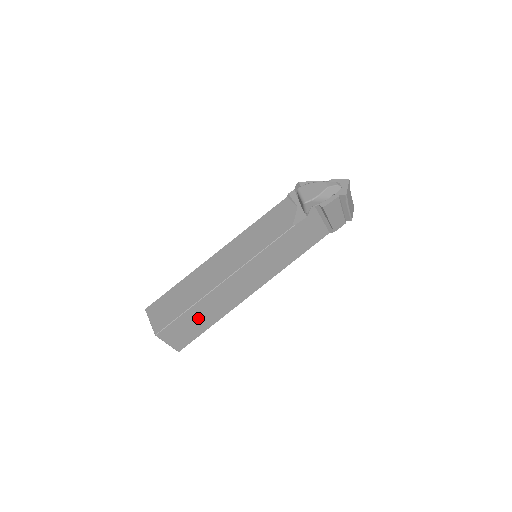
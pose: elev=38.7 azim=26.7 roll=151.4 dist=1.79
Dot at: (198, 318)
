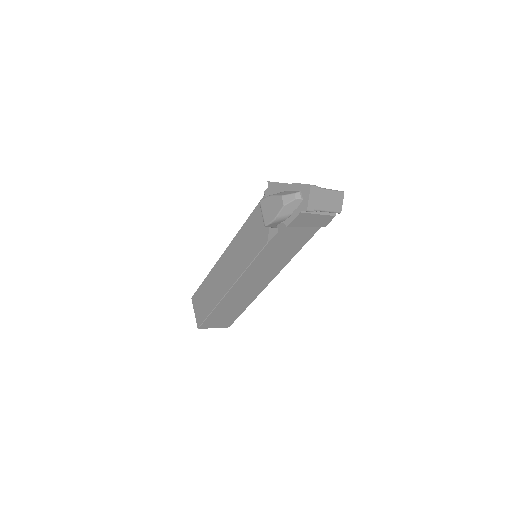
Dot at: (226, 312)
